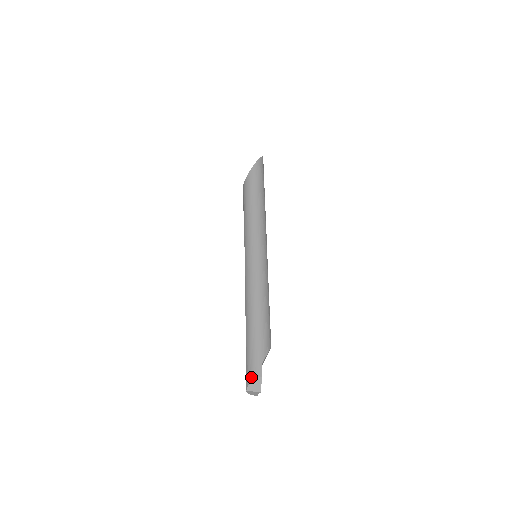
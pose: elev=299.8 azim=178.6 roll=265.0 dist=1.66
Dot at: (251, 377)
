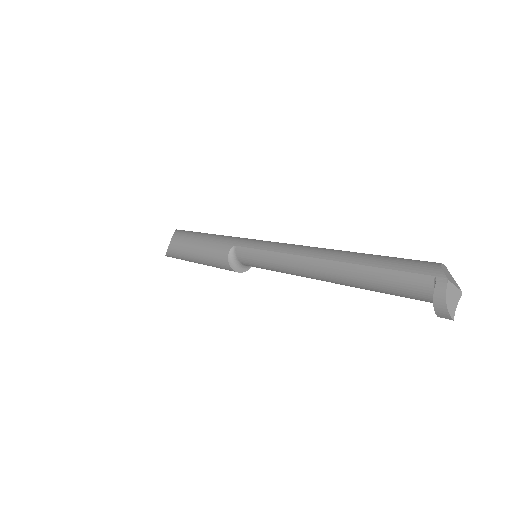
Dot at: (434, 264)
